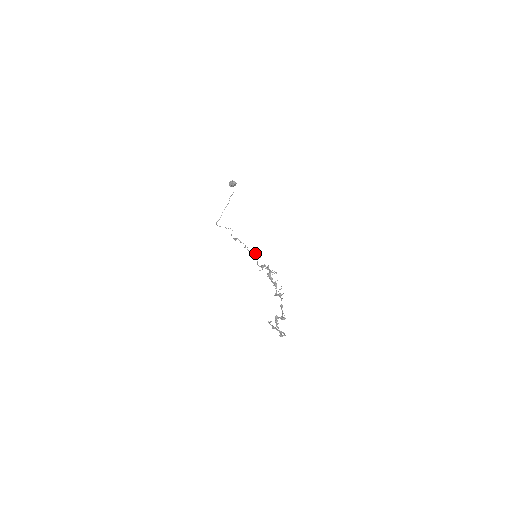
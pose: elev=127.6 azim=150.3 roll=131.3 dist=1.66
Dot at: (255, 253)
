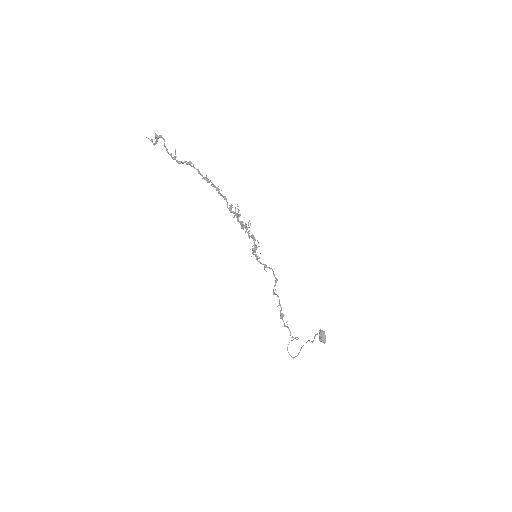
Dot at: (263, 264)
